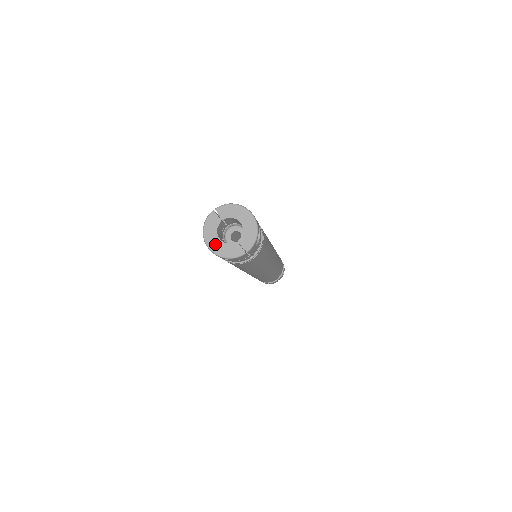
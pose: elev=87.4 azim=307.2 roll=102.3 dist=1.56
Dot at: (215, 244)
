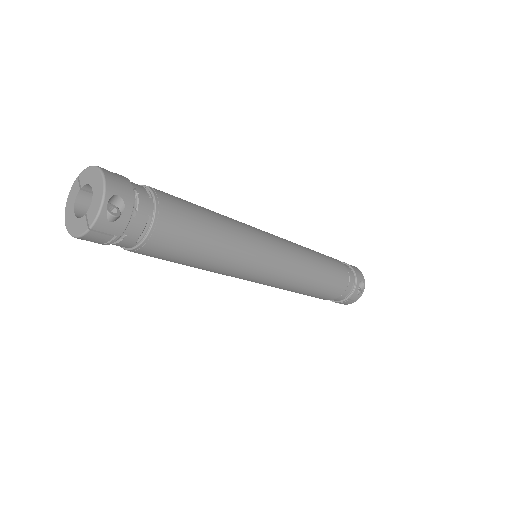
Dot at: (70, 219)
